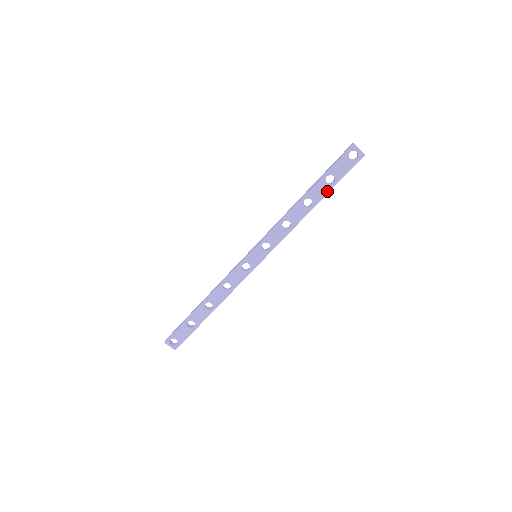
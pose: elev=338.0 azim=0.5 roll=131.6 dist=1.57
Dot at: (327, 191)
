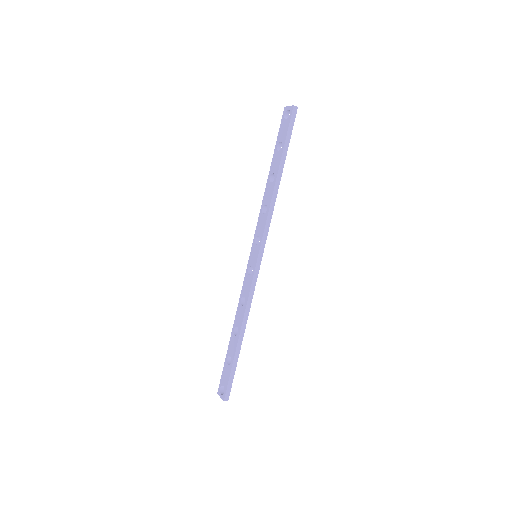
Dot at: (280, 157)
